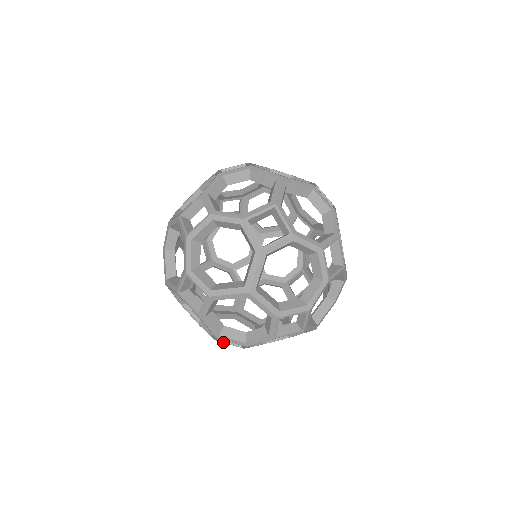
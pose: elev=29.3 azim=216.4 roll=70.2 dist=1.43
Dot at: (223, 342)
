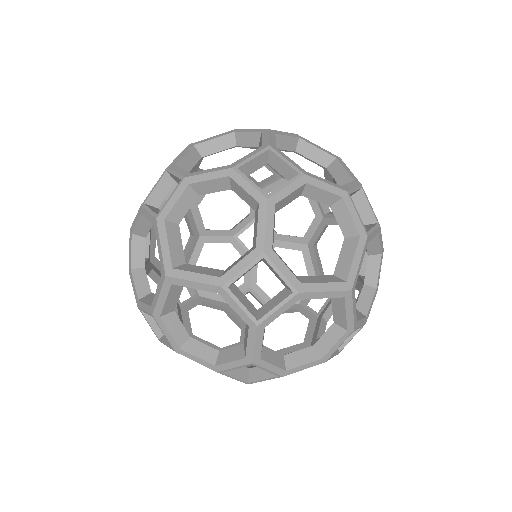
Dot at: (255, 381)
